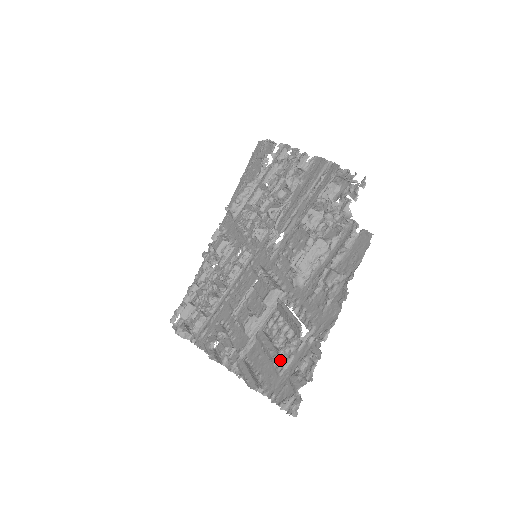
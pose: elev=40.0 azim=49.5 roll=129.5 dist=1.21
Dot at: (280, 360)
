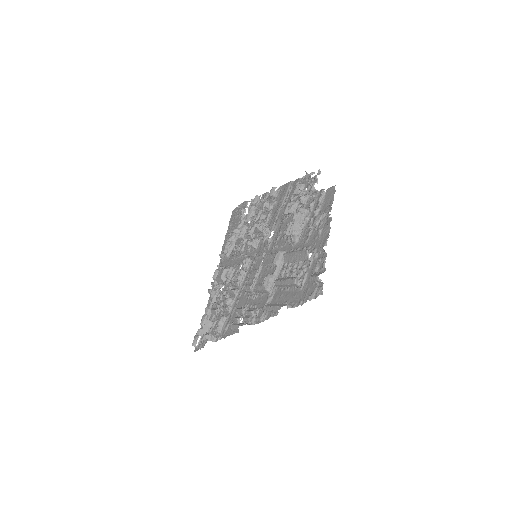
Dot at: (298, 280)
